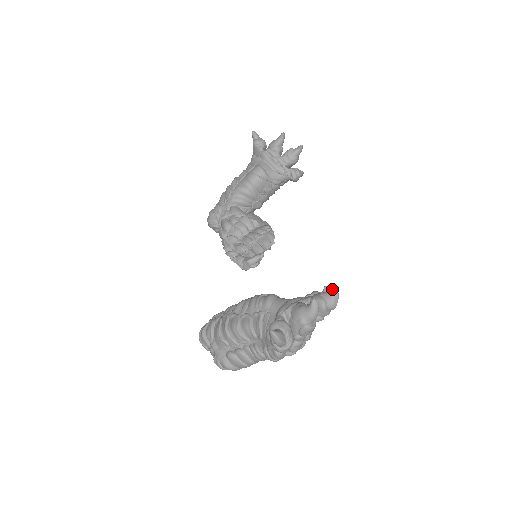
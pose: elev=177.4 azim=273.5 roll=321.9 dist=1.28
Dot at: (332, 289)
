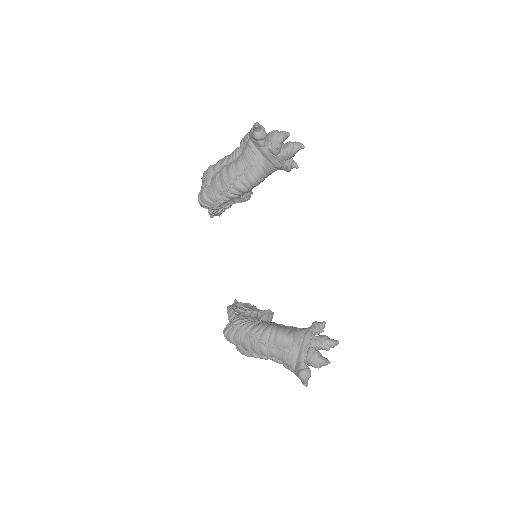
Dot at: (336, 343)
